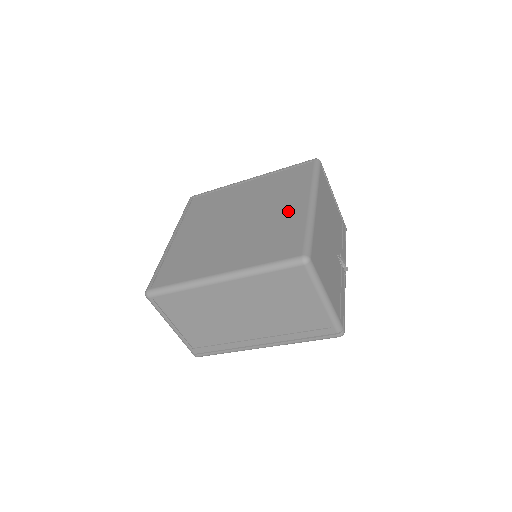
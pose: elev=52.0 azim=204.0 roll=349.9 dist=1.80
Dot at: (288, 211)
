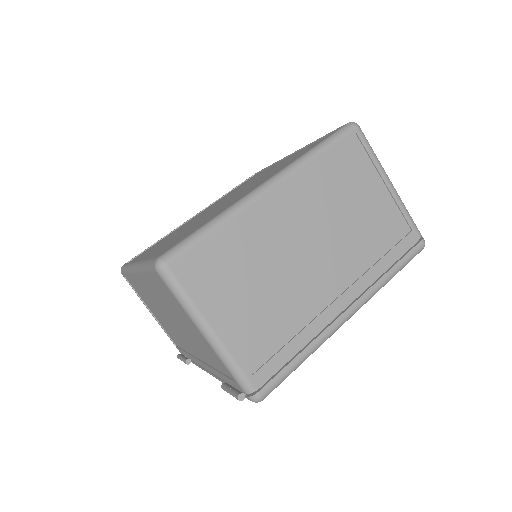
Dot at: (279, 164)
